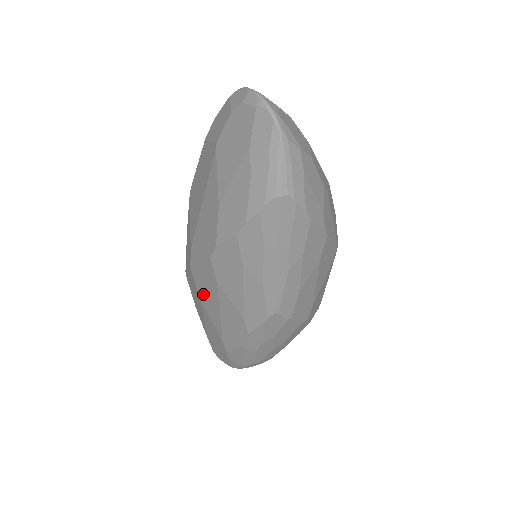
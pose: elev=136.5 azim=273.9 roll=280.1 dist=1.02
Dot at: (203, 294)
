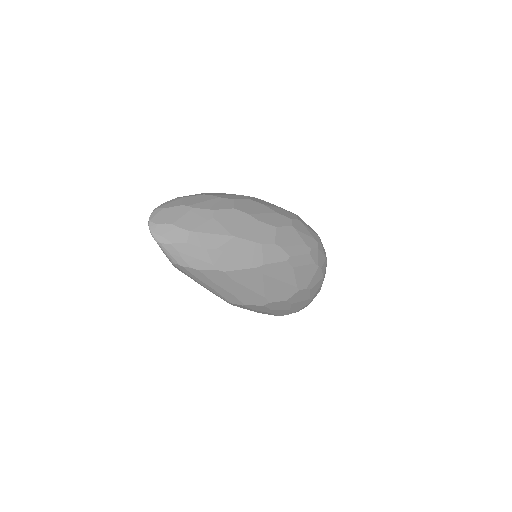
Dot at: occluded
